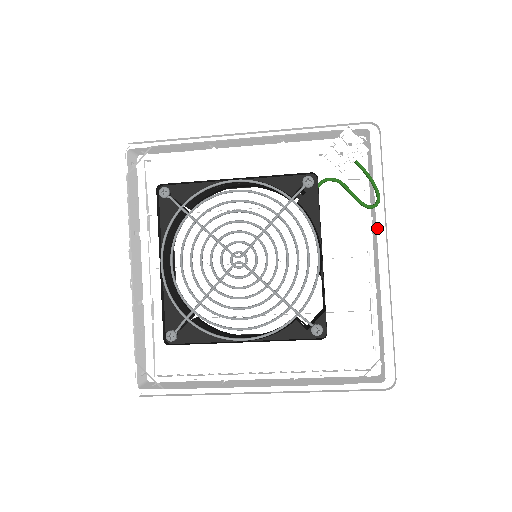
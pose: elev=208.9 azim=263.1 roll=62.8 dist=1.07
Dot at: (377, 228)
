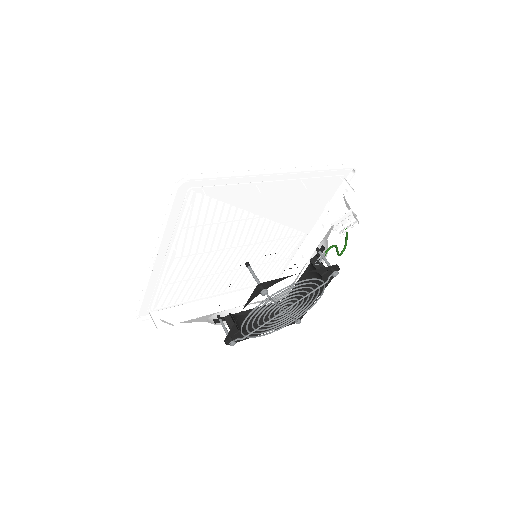
Dot at: occluded
